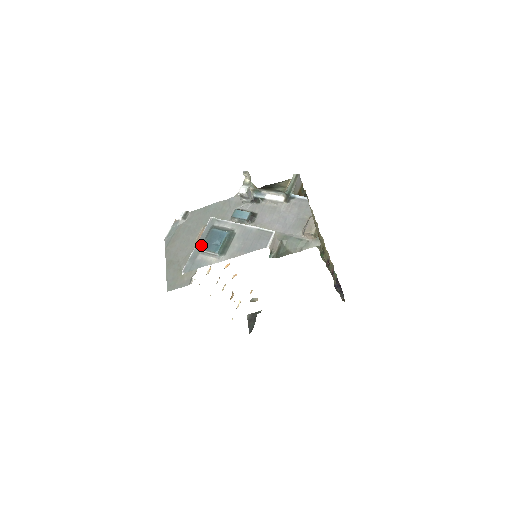
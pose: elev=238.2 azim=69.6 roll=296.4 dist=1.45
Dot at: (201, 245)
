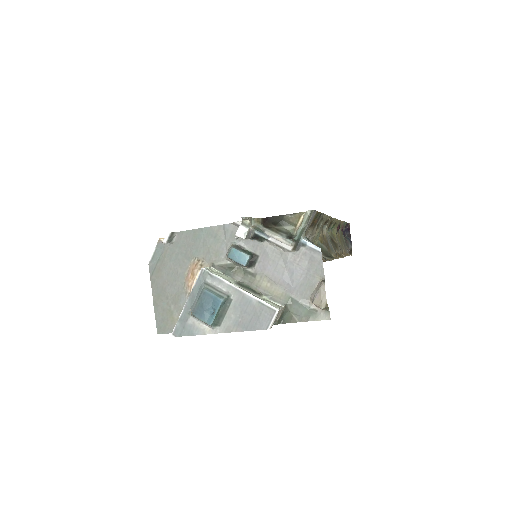
Dot at: (192, 307)
